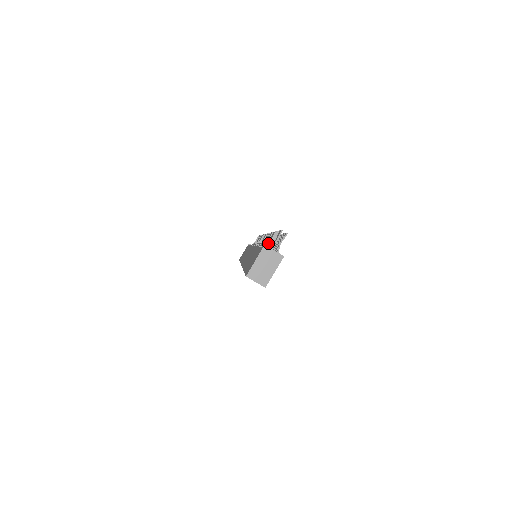
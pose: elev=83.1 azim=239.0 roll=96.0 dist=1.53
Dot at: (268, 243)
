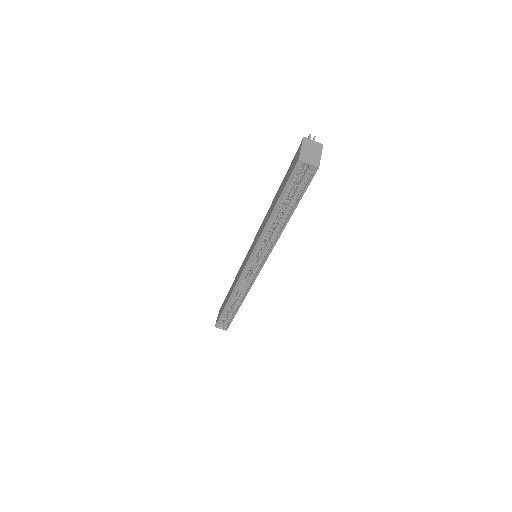
Dot at: occluded
